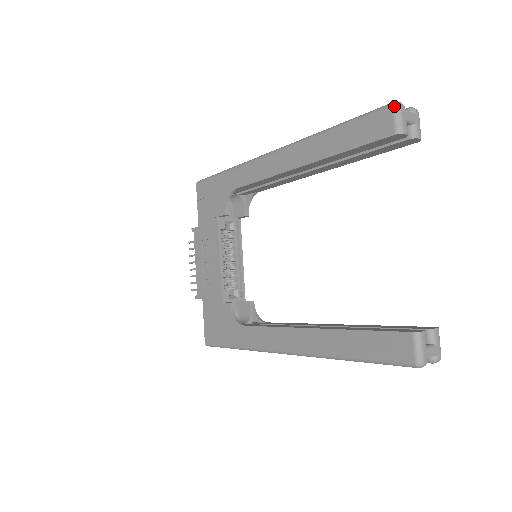
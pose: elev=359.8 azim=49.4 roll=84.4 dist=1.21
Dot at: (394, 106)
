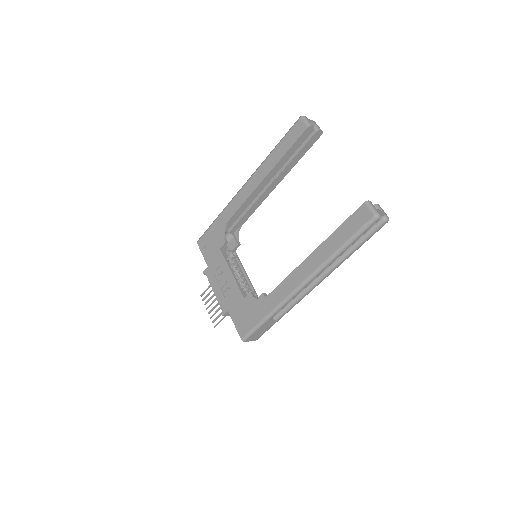
Dot at: (301, 117)
